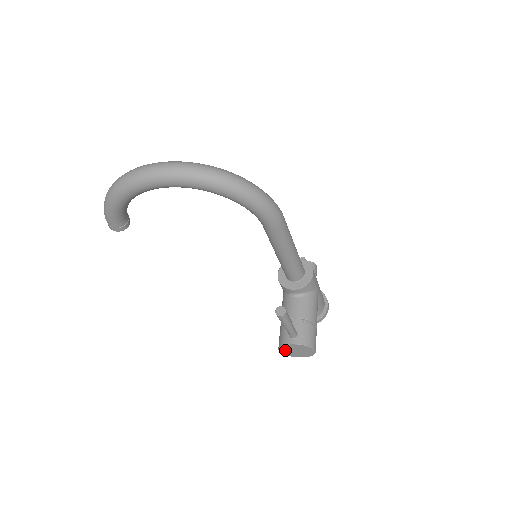
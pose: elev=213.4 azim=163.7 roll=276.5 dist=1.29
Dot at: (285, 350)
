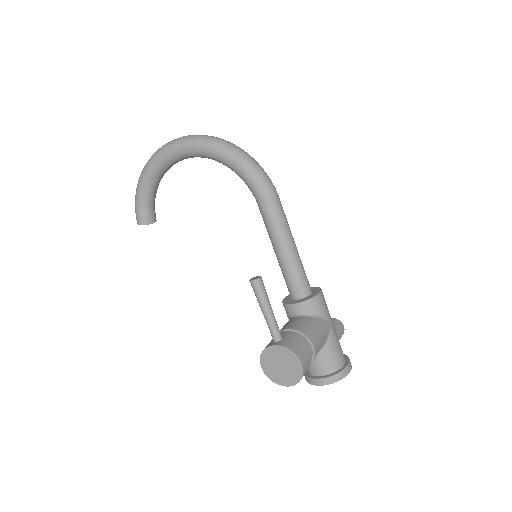
Dot at: (267, 365)
